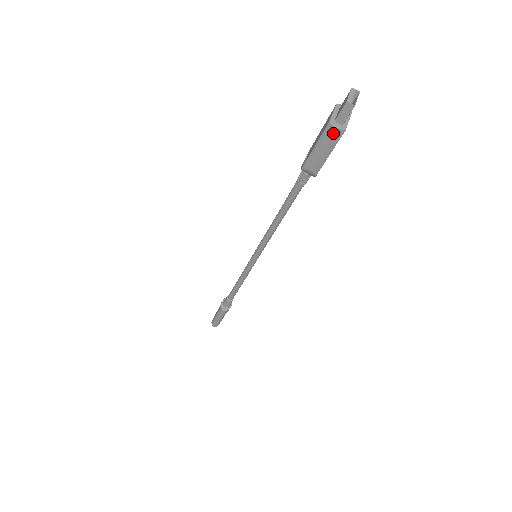
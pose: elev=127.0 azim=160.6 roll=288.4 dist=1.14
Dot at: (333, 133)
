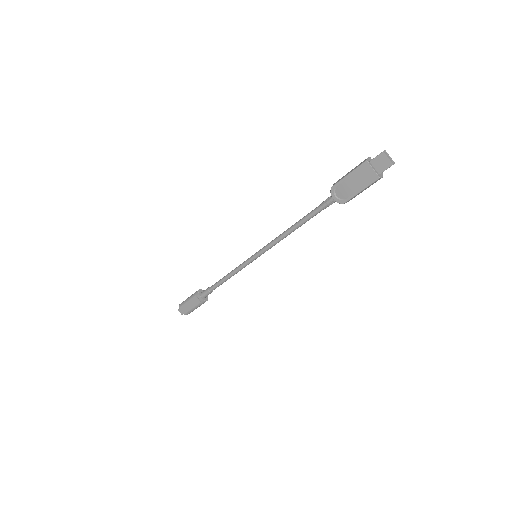
Dot at: occluded
